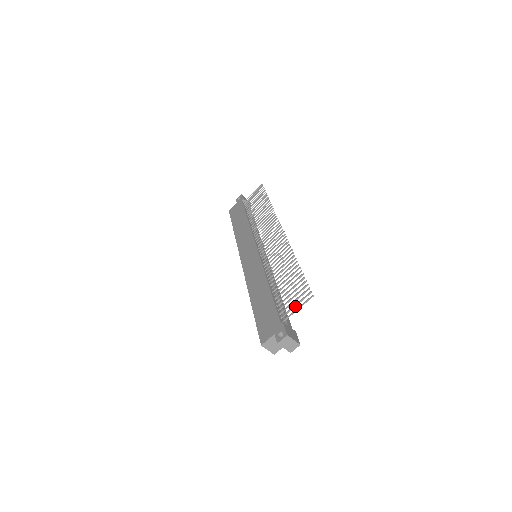
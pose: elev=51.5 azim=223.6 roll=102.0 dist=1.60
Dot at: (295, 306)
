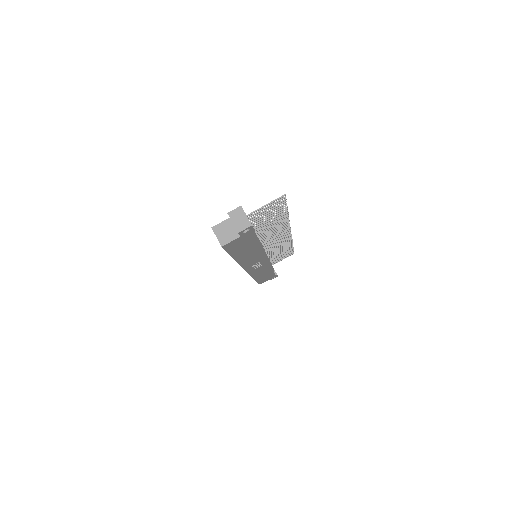
Dot at: (264, 209)
